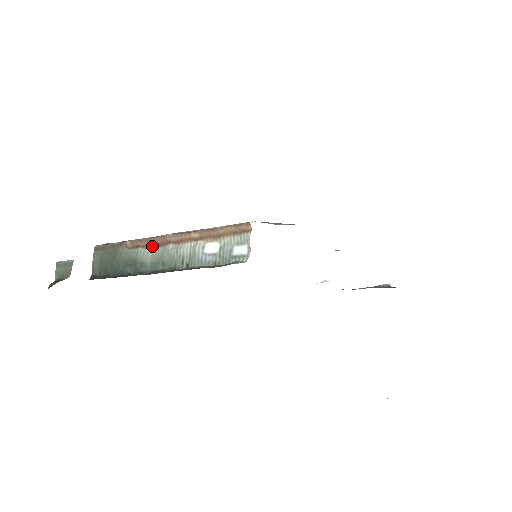
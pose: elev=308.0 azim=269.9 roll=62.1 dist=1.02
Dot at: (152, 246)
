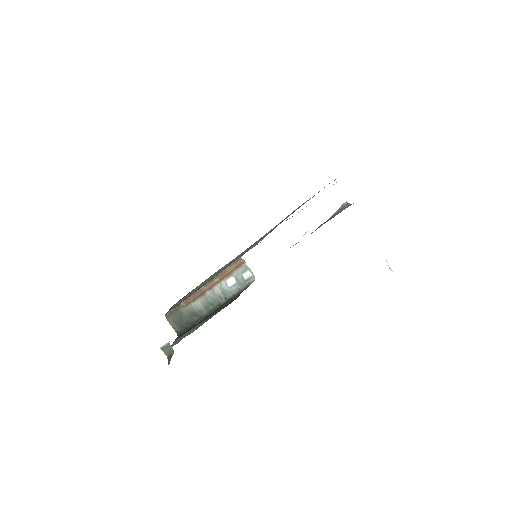
Dot at: (197, 298)
